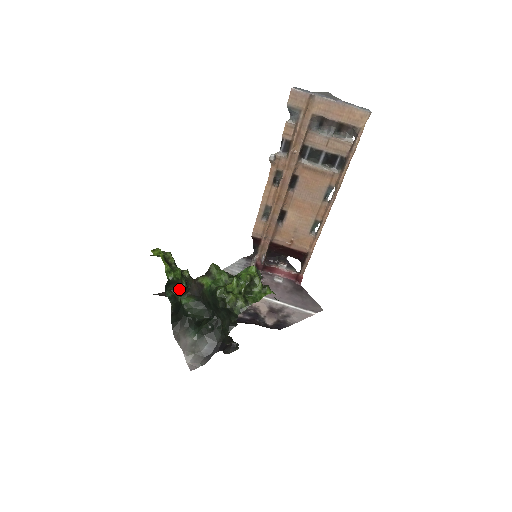
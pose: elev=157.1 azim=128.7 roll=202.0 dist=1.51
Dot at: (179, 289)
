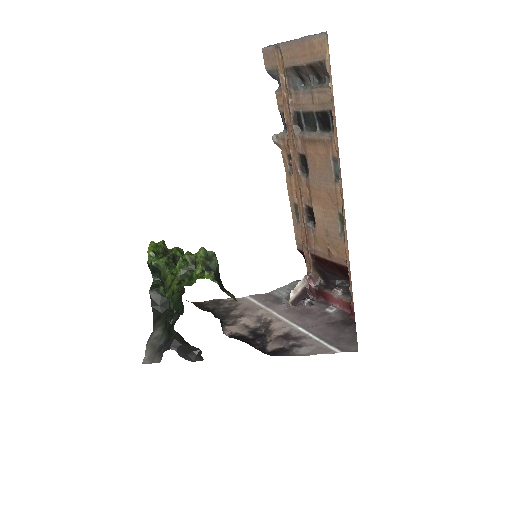
Dot at: occluded
